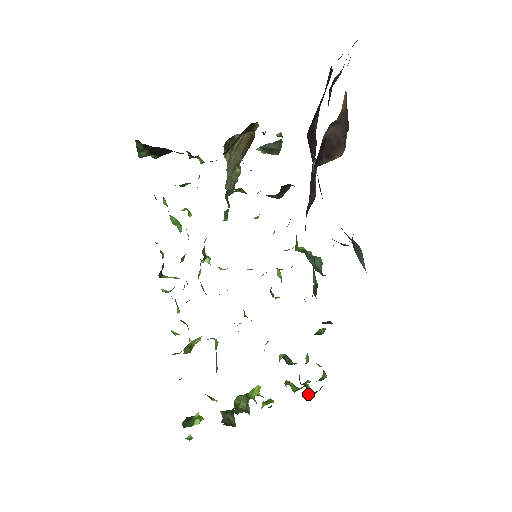
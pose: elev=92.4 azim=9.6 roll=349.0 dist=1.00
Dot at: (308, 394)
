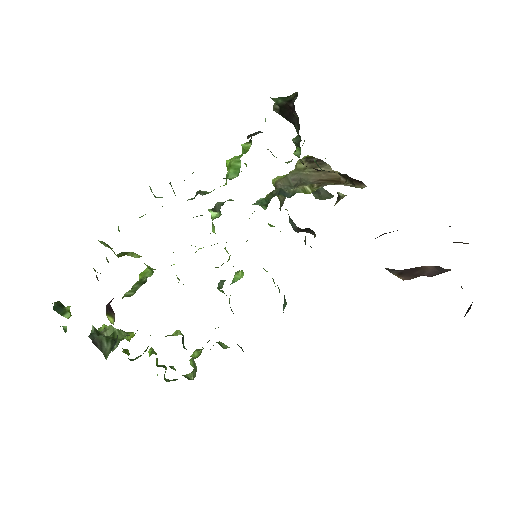
Dot at: occluded
